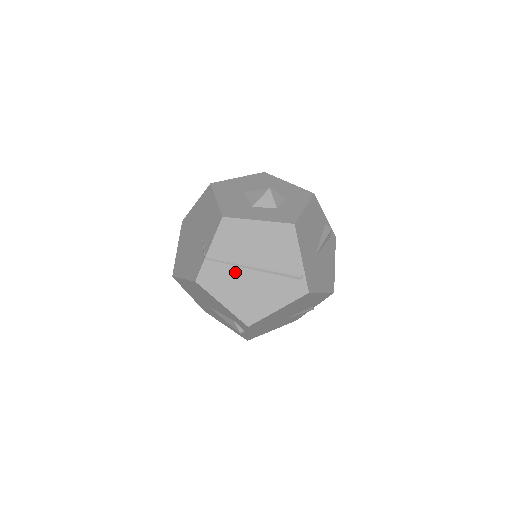
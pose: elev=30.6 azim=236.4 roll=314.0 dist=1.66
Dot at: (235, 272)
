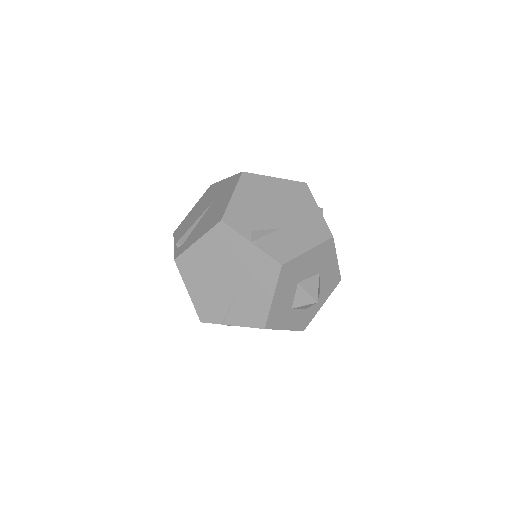
Dot at: occluded
